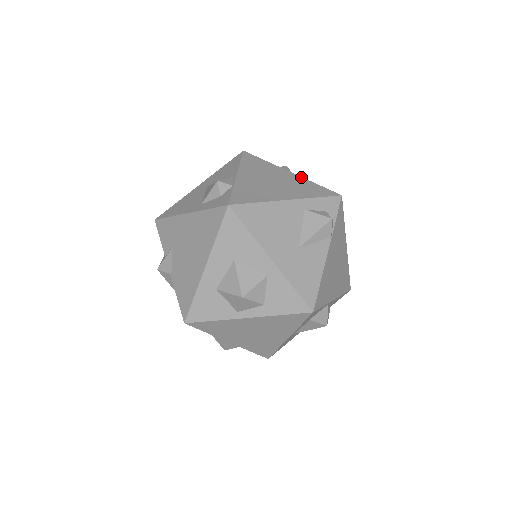
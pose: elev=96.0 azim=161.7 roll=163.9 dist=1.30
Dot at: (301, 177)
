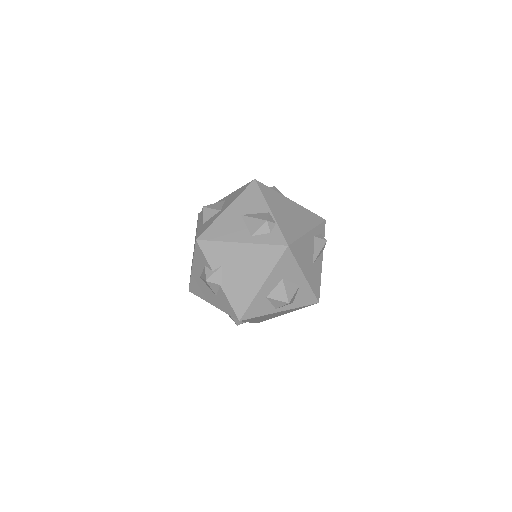
Dot at: (299, 205)
